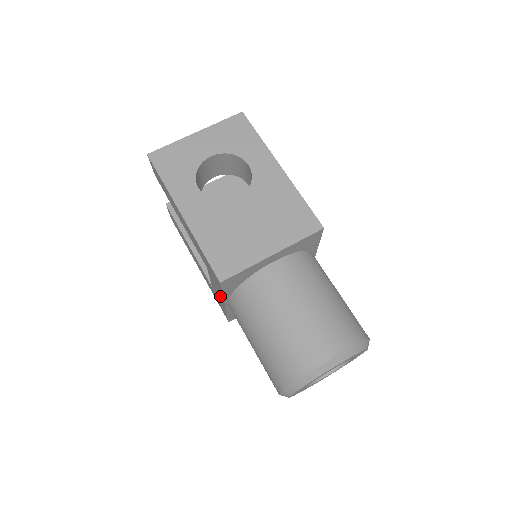
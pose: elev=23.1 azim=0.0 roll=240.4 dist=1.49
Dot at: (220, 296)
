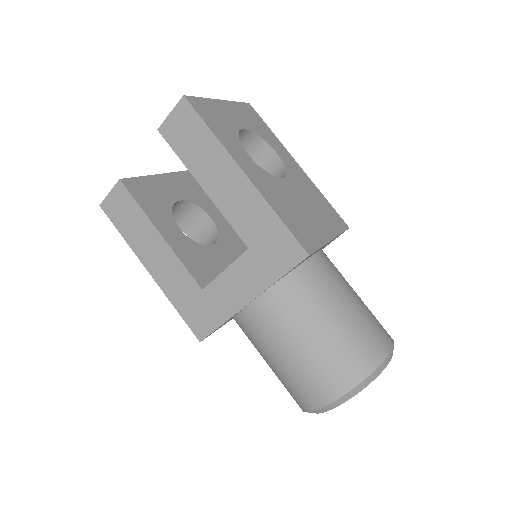
Dot at: (246, 290)
